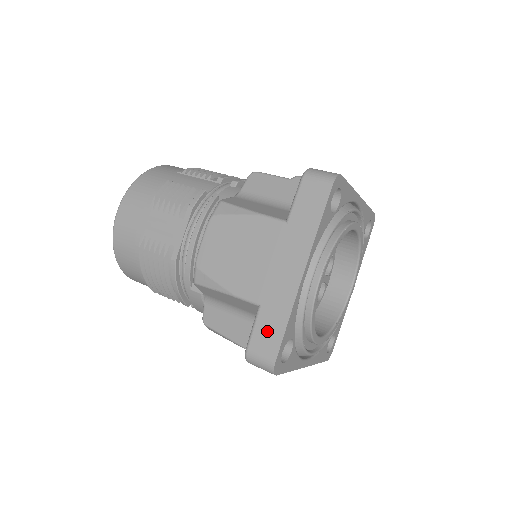
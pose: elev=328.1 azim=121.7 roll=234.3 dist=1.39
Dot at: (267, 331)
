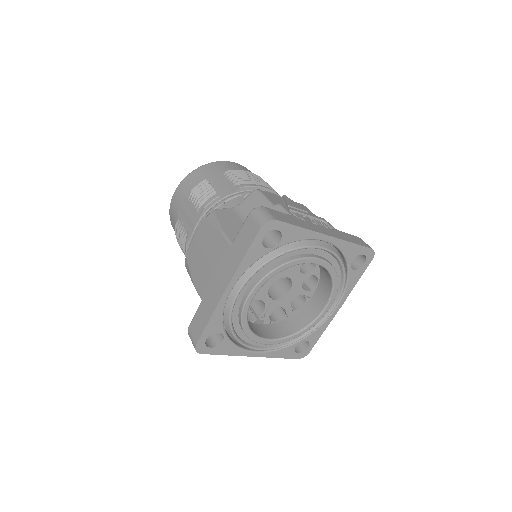
Dot at: (199, 321)
